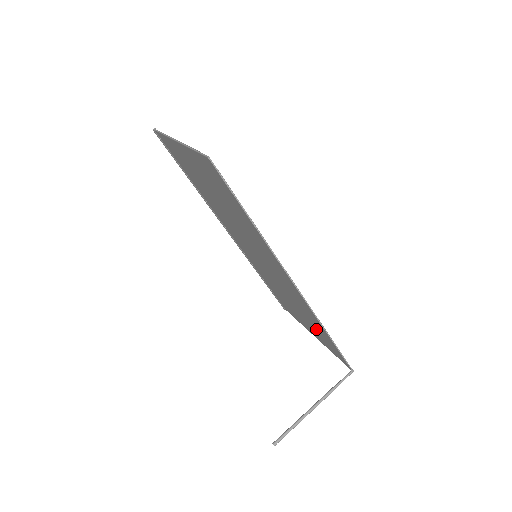
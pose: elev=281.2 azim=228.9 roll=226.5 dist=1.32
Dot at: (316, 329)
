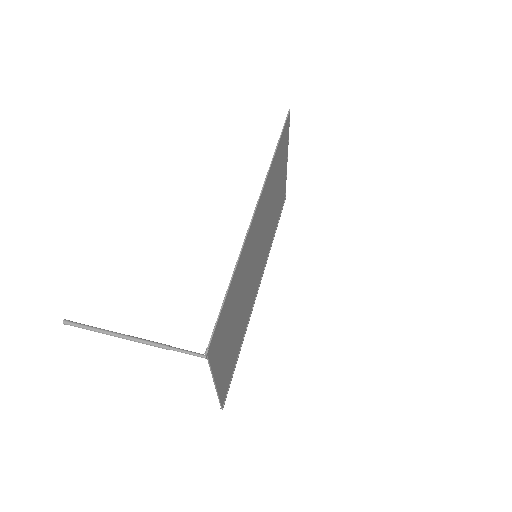
Dot at: (228, 317)
